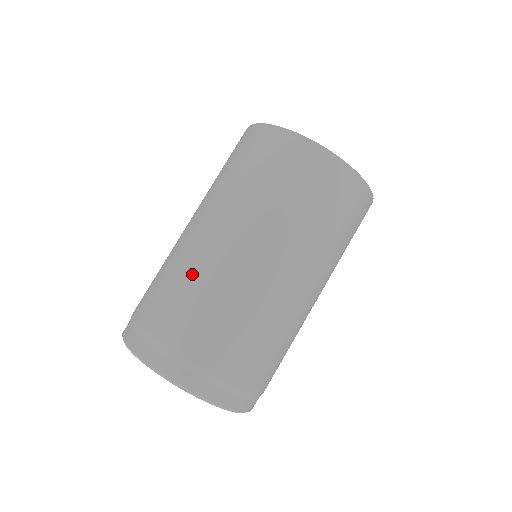
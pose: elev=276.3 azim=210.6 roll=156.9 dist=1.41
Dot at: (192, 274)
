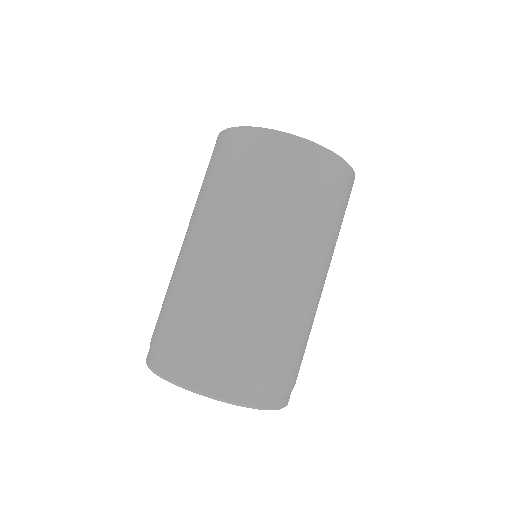
Dot at: (178, 280)
